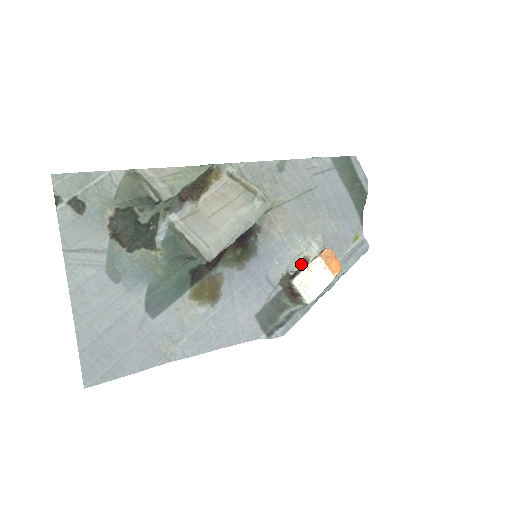
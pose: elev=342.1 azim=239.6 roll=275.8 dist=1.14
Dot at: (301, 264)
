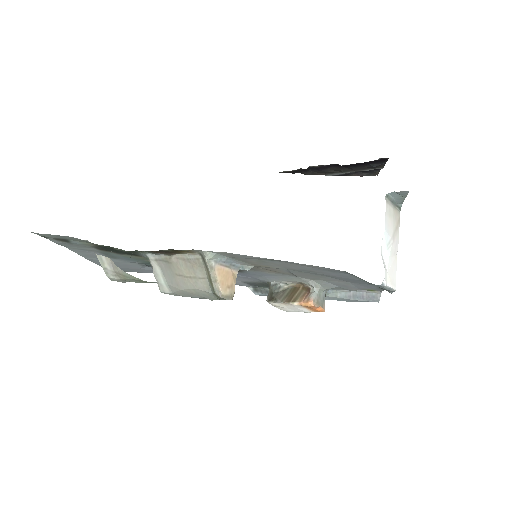
Dot at: (295, 282)
